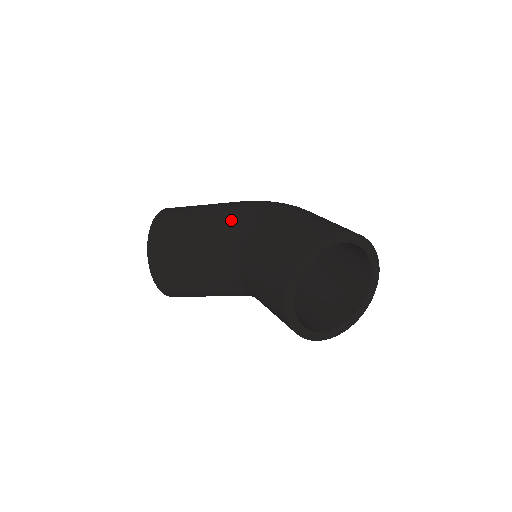
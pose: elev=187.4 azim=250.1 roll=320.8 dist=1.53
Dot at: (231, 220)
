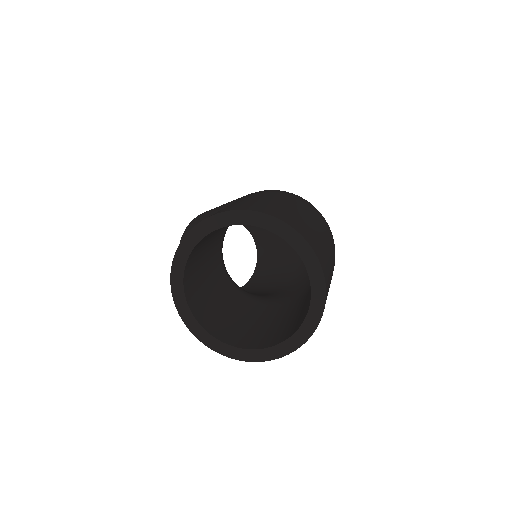
Dot at: occluded
